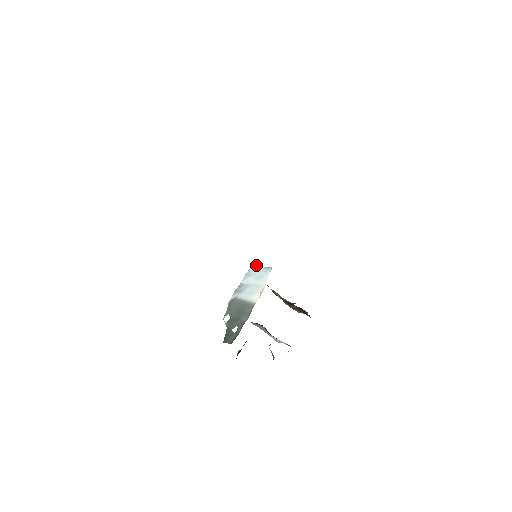
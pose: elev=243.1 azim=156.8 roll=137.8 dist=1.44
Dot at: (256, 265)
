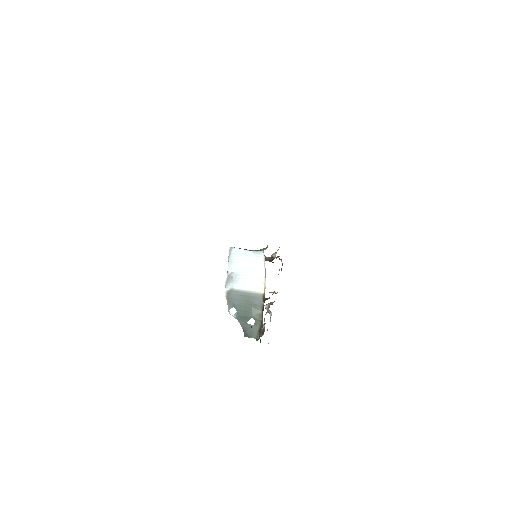
Dot at: (237, 248)
